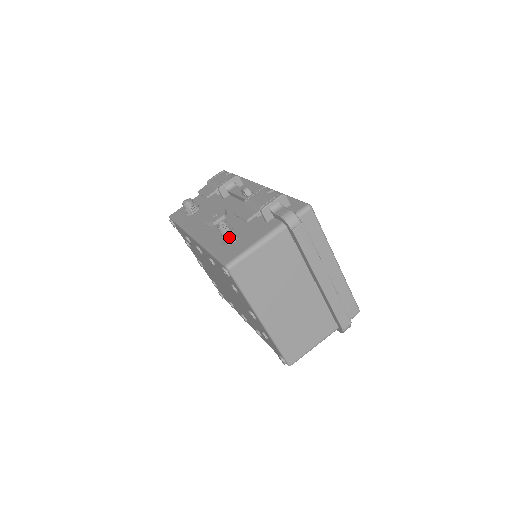
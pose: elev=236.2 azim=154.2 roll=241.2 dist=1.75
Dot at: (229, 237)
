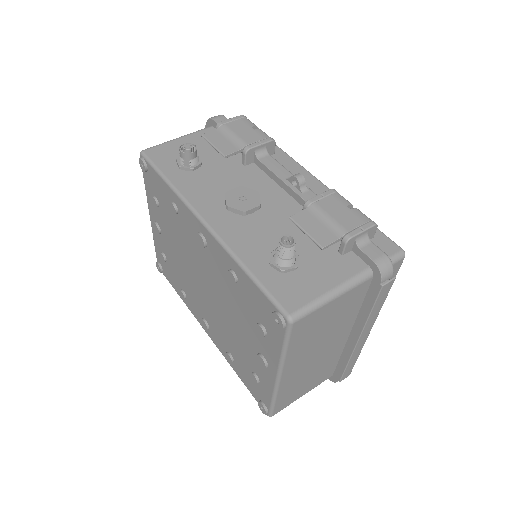
Dot at: (289, 262)
